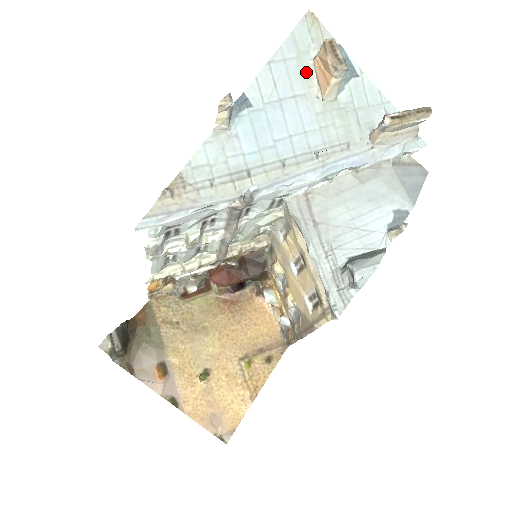
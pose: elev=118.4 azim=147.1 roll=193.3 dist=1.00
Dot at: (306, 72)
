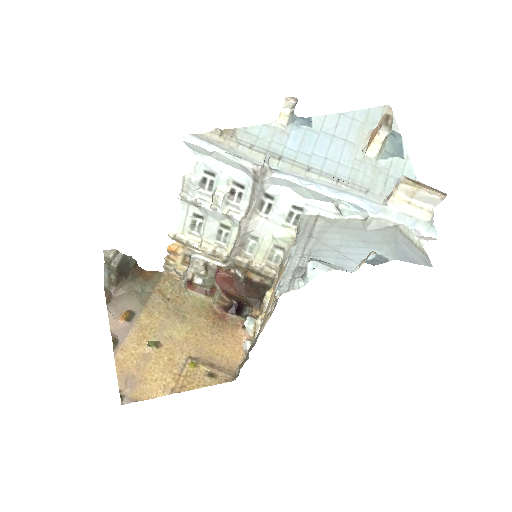
Dot at: (364, 133)
